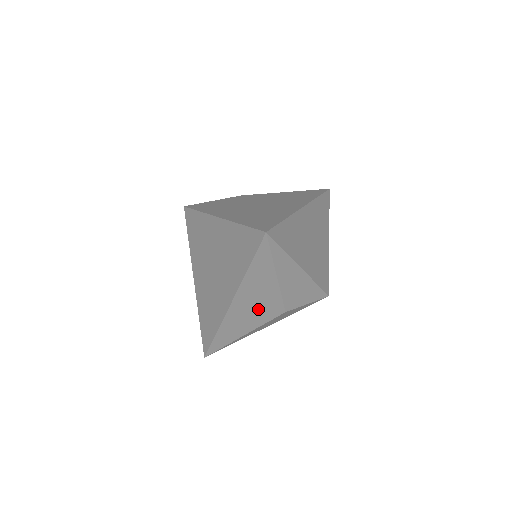
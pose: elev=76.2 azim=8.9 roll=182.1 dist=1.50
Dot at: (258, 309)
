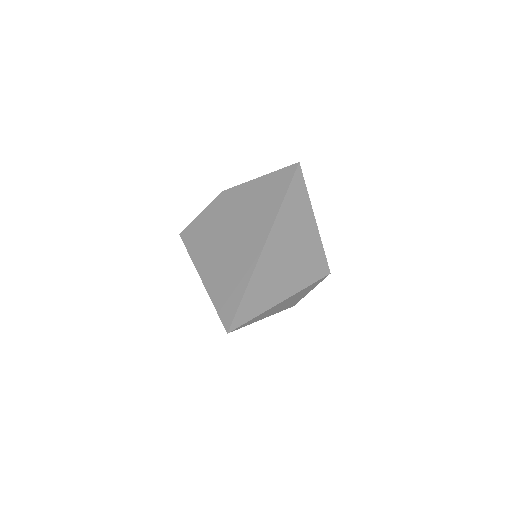
Dot at: occluded
